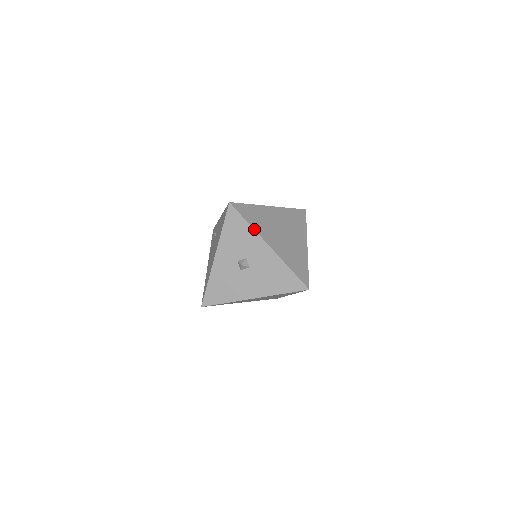
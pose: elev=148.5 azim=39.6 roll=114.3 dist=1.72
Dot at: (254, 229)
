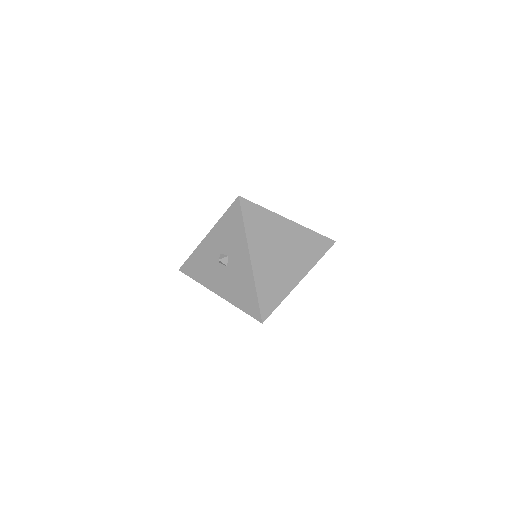
Dot at: (246, 235)
